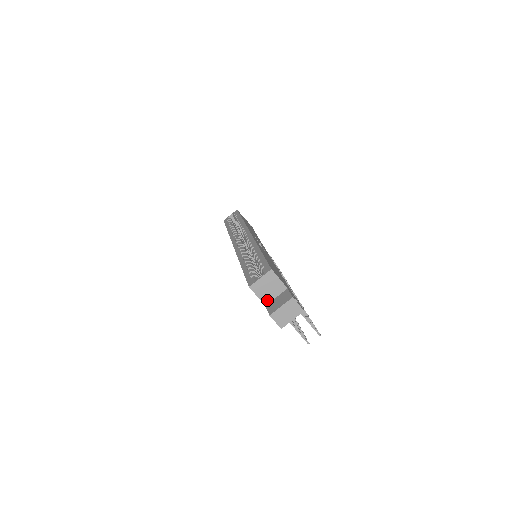
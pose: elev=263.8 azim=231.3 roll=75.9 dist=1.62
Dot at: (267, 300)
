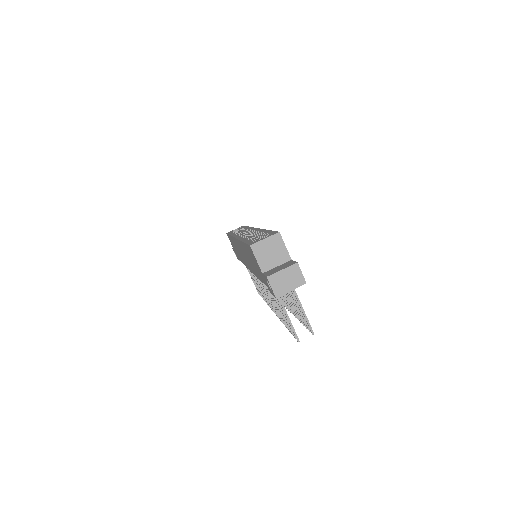
Dot at: (266, 267)
